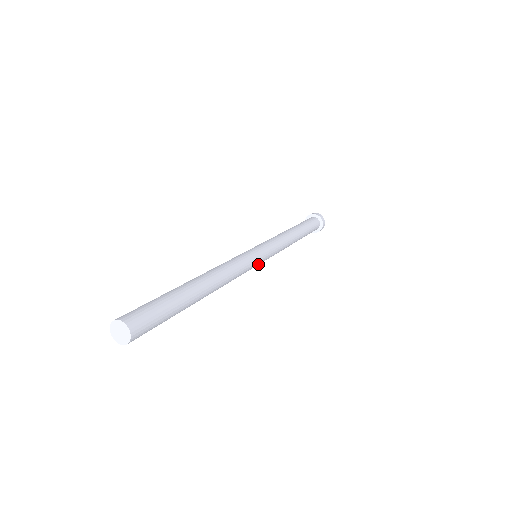
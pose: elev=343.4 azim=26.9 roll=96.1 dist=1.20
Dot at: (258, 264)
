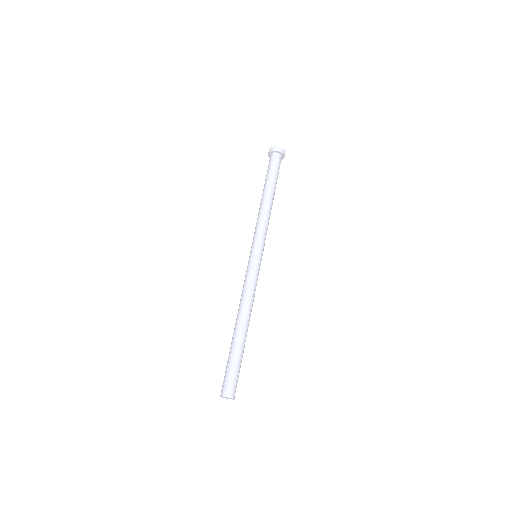
Dot at: occluded
